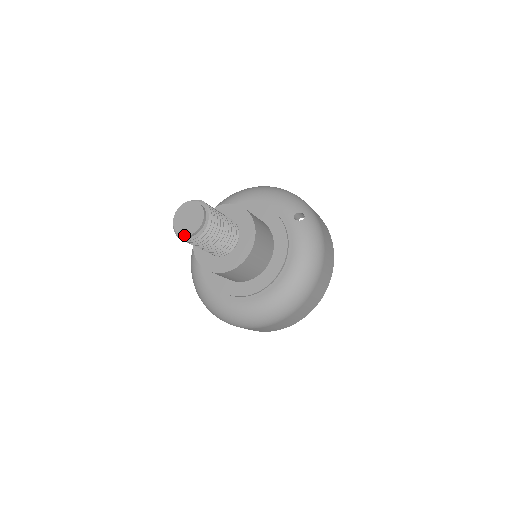
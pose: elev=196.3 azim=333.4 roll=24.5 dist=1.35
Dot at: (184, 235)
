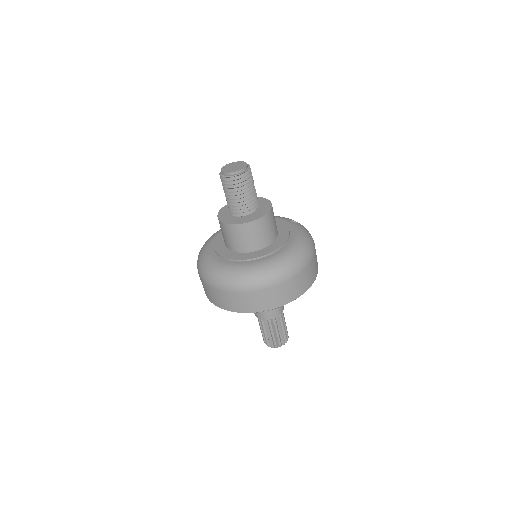
Dot at: (232, 172)
